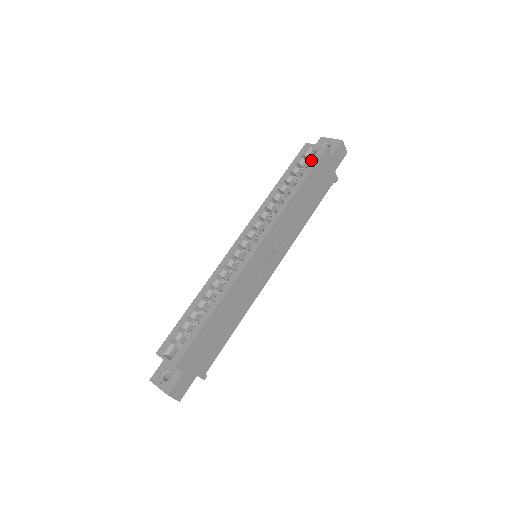
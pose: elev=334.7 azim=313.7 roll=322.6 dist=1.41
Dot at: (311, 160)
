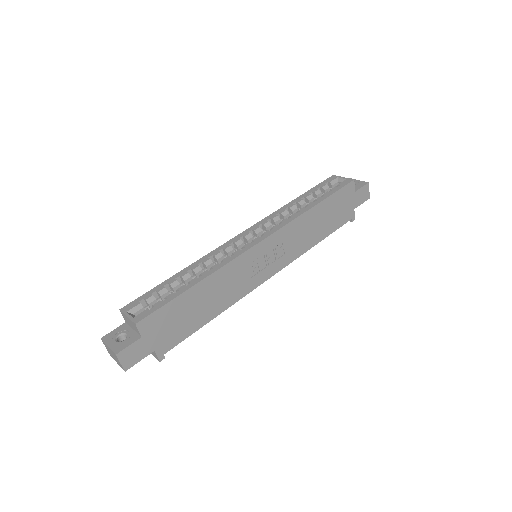
Dot at: (335, 186)
